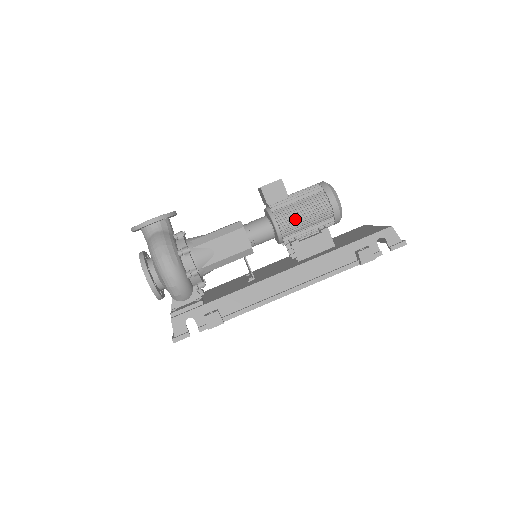
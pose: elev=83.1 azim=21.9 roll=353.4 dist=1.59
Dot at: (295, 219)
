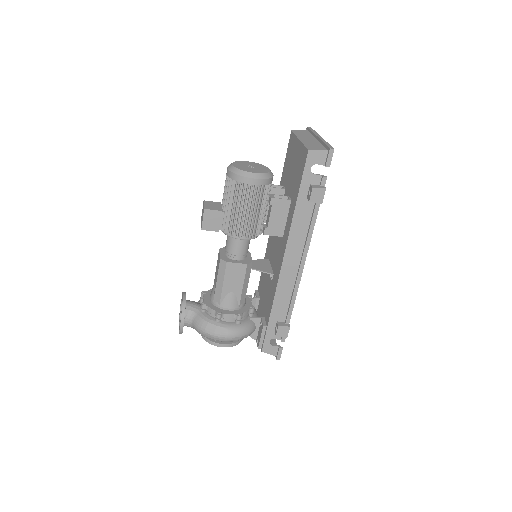
Dot at: (246, 220)
